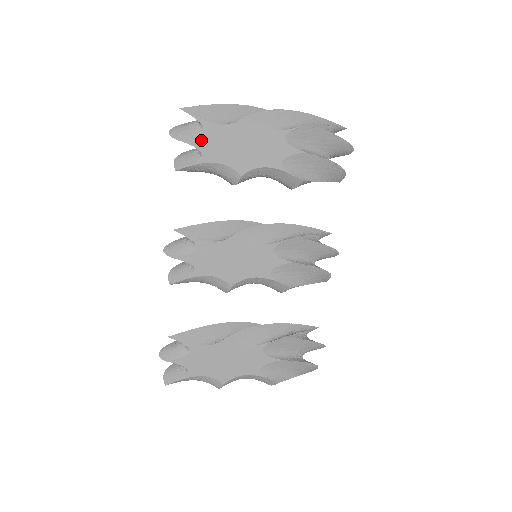
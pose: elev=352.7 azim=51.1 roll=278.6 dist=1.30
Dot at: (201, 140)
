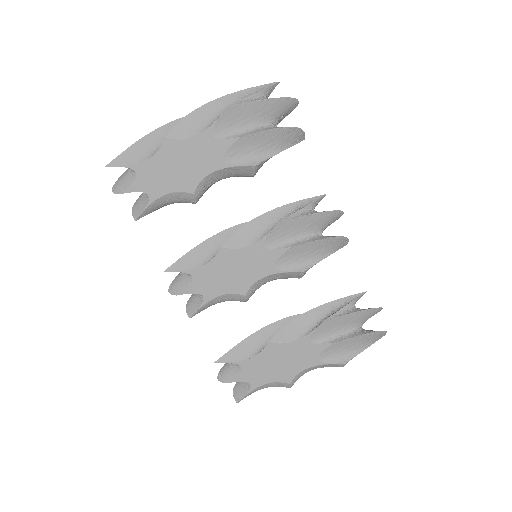
Dot at: (140, 183)
